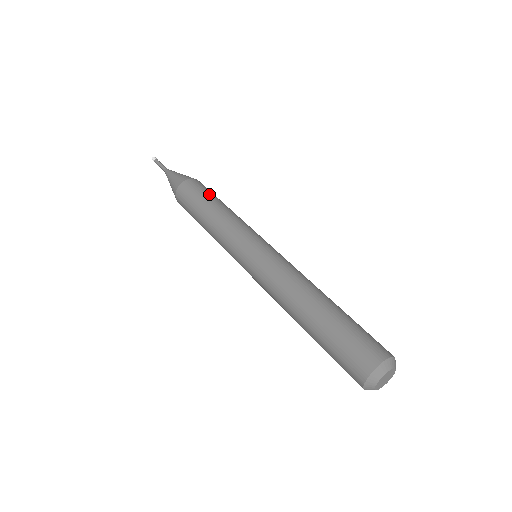
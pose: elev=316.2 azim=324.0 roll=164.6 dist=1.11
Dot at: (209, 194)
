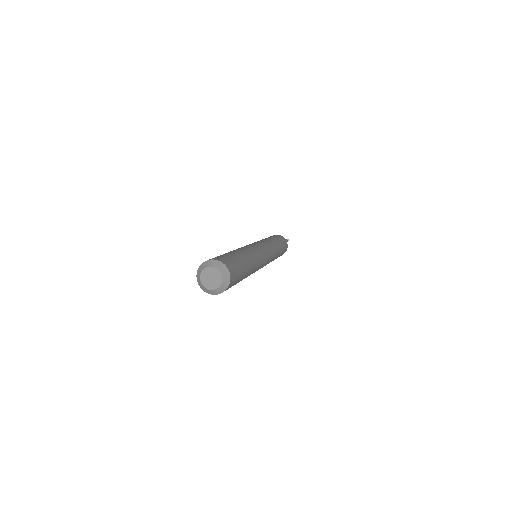
Dot at: (282, 242)
